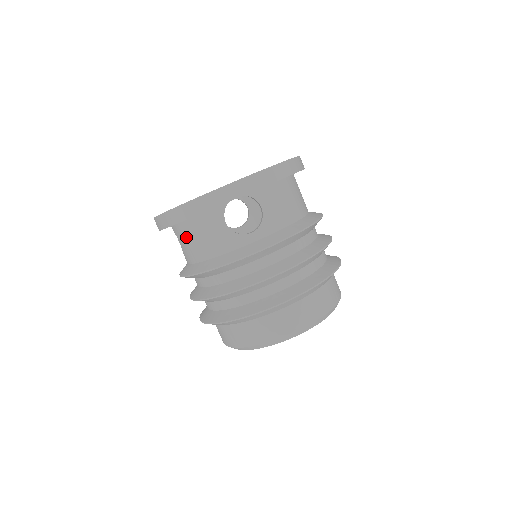
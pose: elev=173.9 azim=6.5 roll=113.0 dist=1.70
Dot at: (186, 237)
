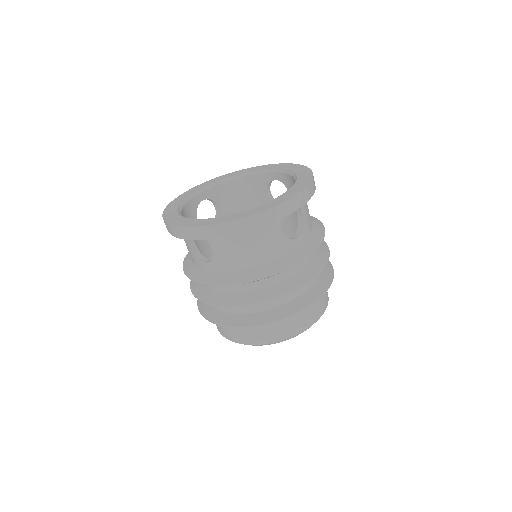
Dot at: (233, 245)
